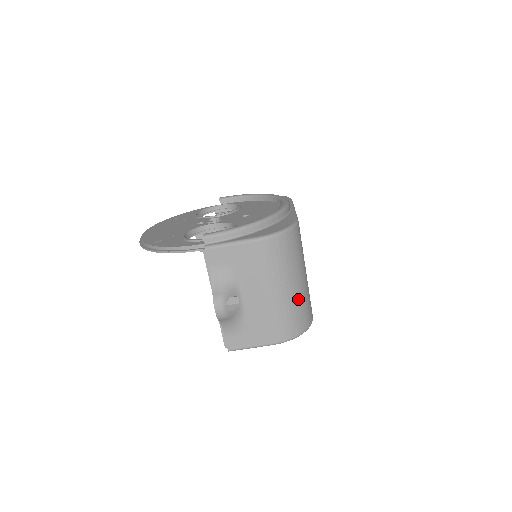
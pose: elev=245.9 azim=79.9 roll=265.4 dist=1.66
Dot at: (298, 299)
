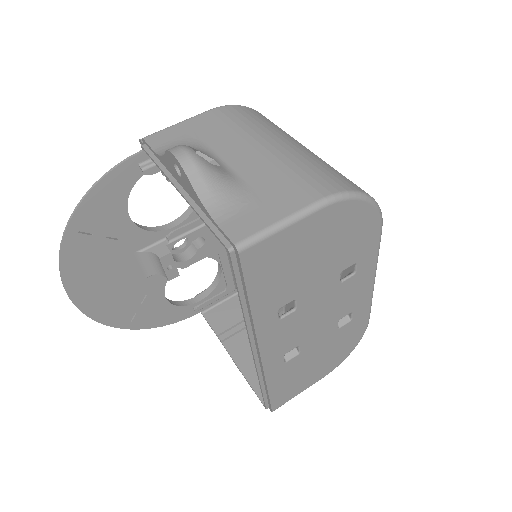
Dot at: (322, 161)
